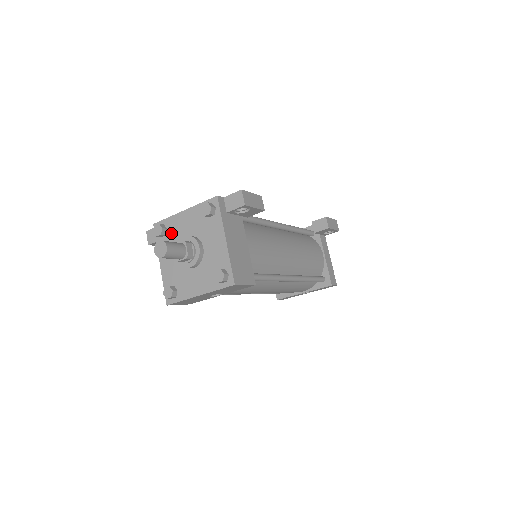
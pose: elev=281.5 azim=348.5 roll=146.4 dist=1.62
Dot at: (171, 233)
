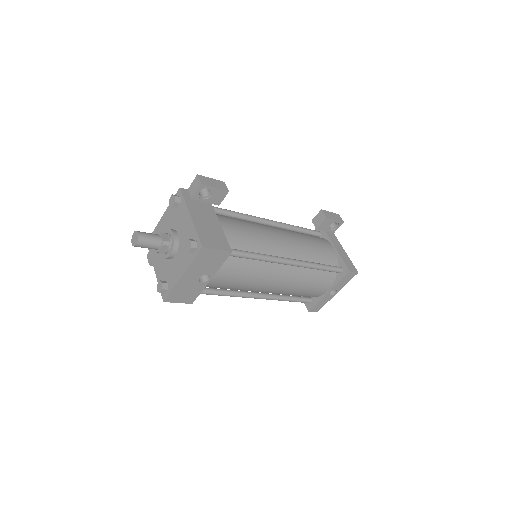
Dot at: occluded
